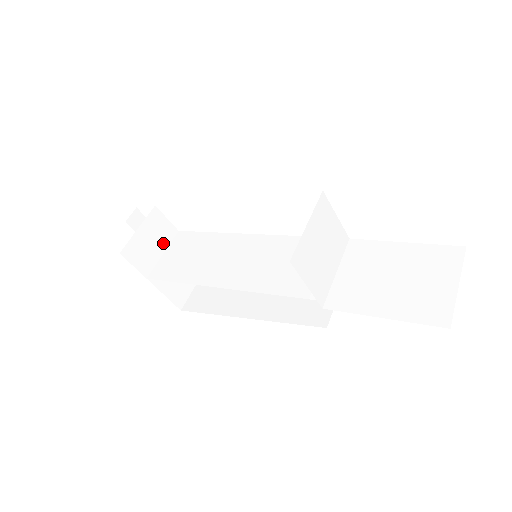
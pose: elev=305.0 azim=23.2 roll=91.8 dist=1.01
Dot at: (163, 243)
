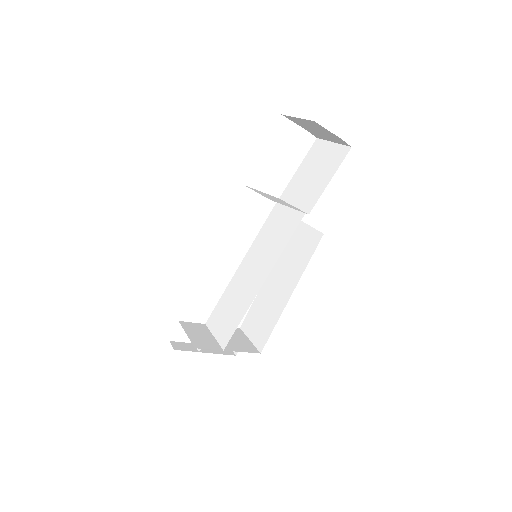
Dot at: (207, 333)
